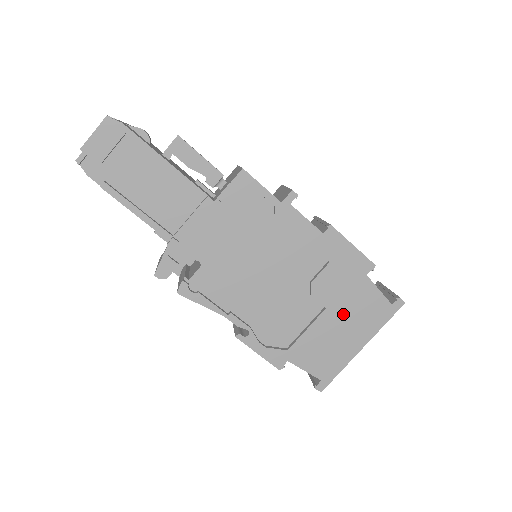
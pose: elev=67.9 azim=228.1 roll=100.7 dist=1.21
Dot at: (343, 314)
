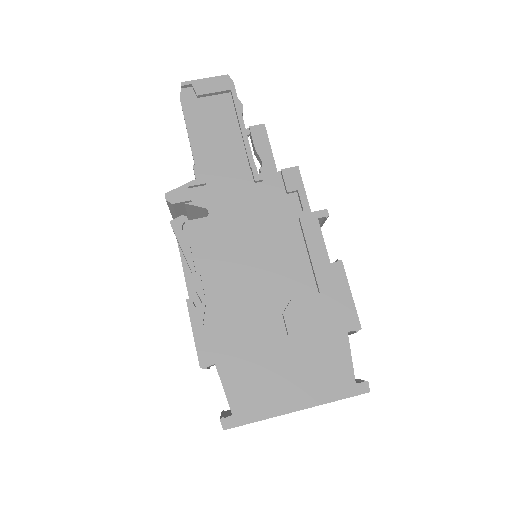
Dot at: (301, 356)
